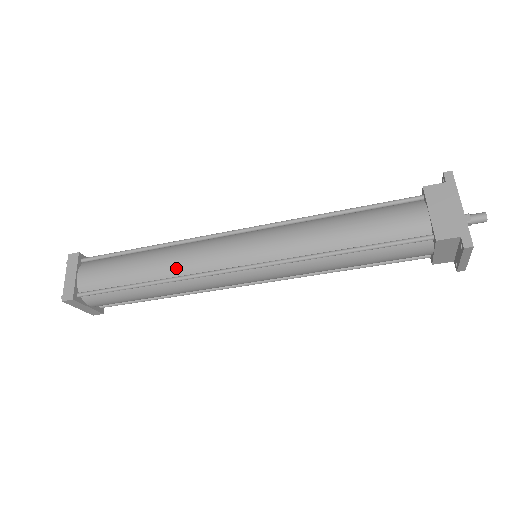
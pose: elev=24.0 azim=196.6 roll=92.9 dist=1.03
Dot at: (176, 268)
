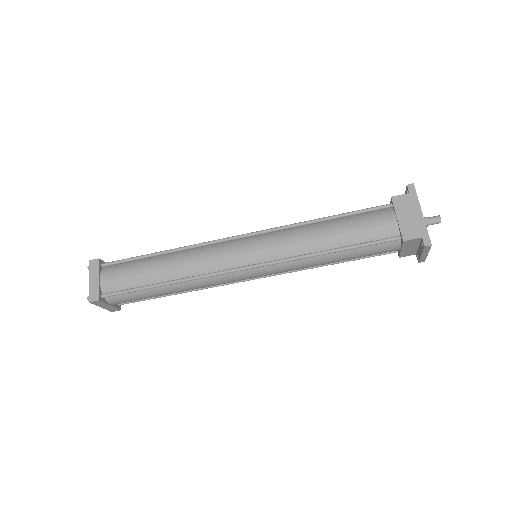
Dot at: (190, 270)
